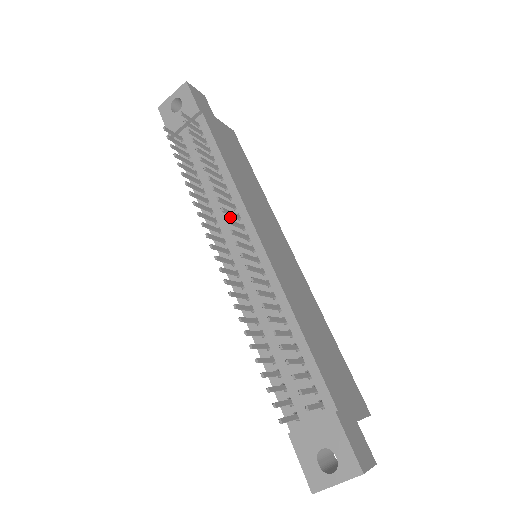
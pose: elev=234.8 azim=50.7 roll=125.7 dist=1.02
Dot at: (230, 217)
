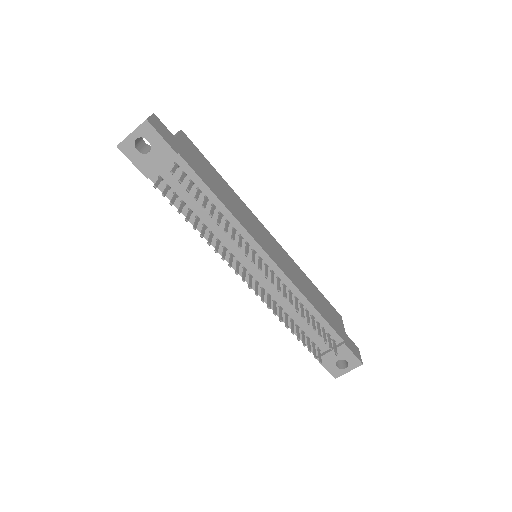
Dot at: occluded
